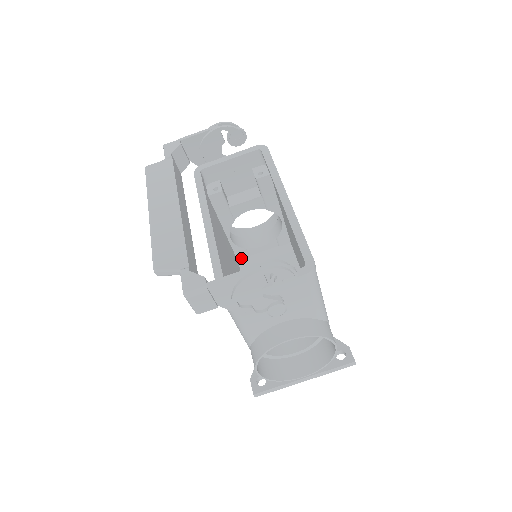
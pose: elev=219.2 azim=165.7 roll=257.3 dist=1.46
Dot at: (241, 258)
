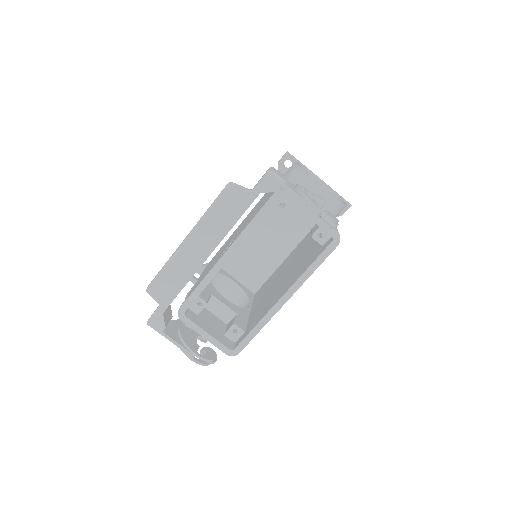
Dot at: occluded
